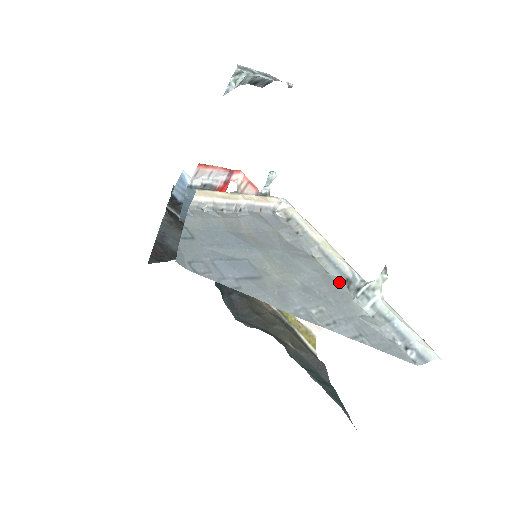
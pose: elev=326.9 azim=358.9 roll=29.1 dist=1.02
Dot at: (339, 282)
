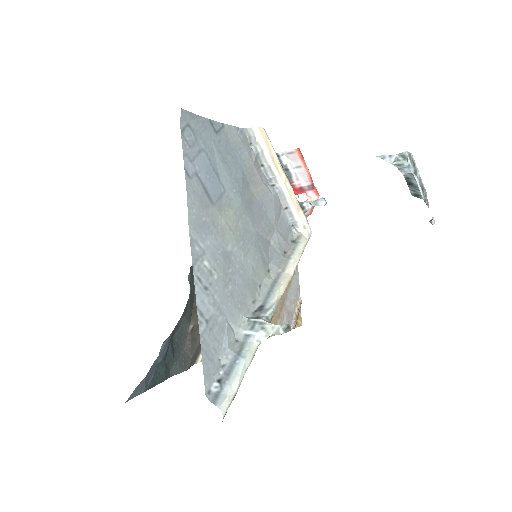
Dot at: (256, 300)
